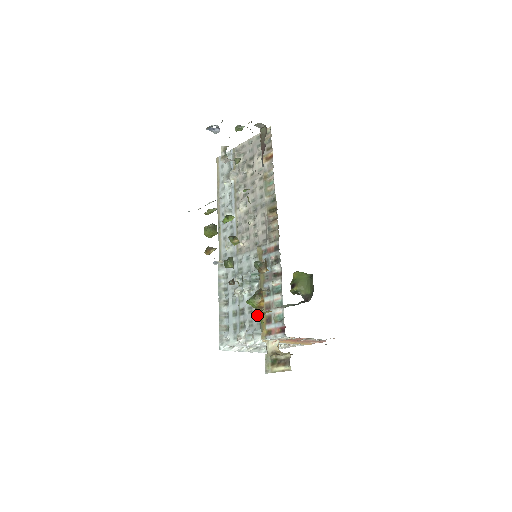
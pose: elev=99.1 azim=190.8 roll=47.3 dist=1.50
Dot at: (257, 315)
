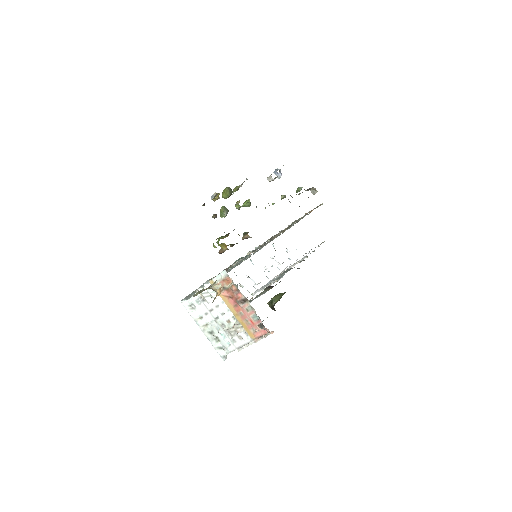
Dot at: occluded
